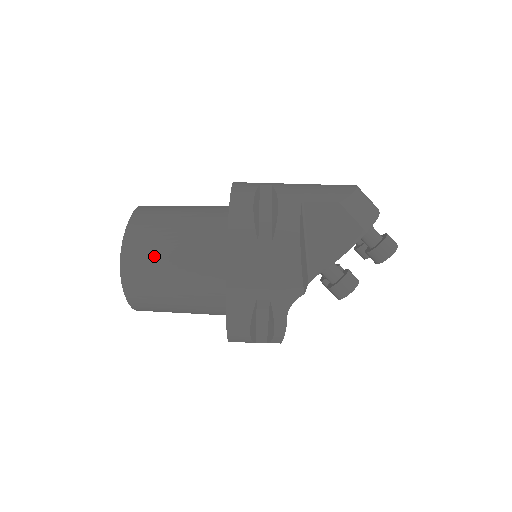
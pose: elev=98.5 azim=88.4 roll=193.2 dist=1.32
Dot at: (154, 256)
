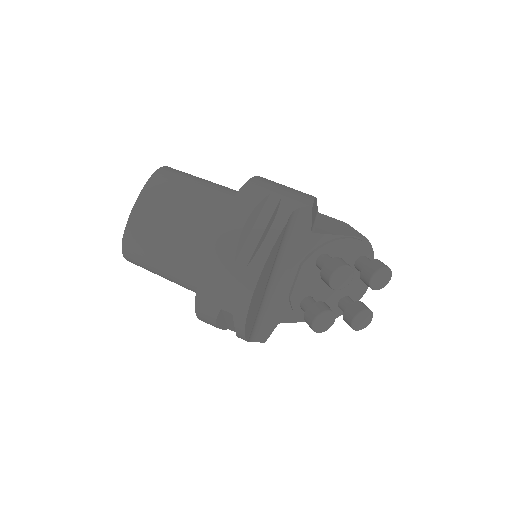
Dot at: occluded
